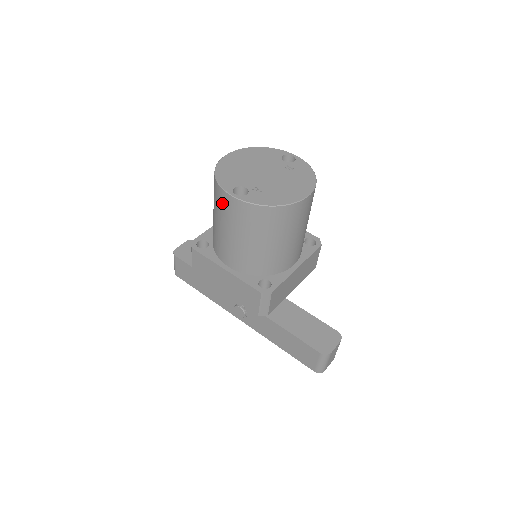
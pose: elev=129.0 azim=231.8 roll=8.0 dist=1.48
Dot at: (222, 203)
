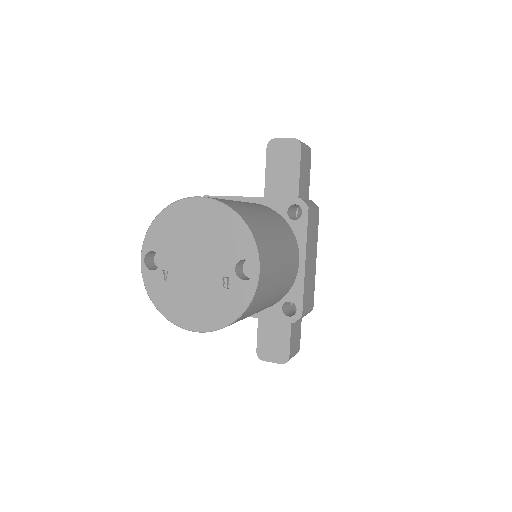
Dot at: occluded
